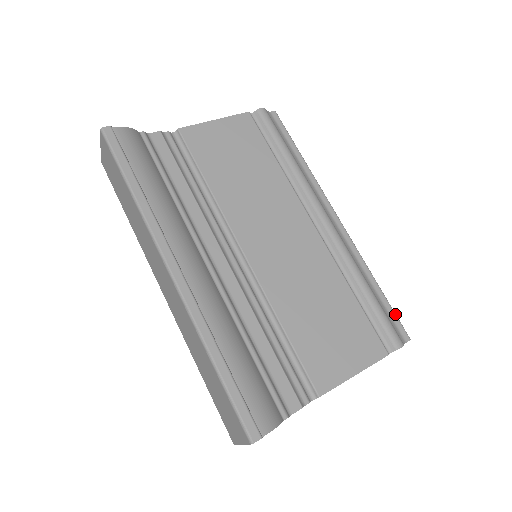
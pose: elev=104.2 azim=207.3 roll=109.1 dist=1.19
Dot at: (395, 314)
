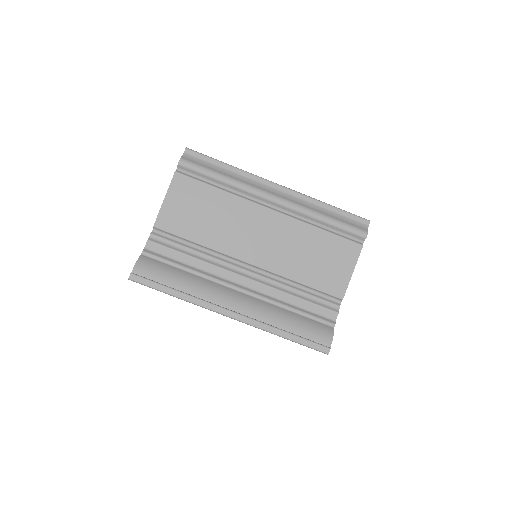
Dot at: (352, 214)
